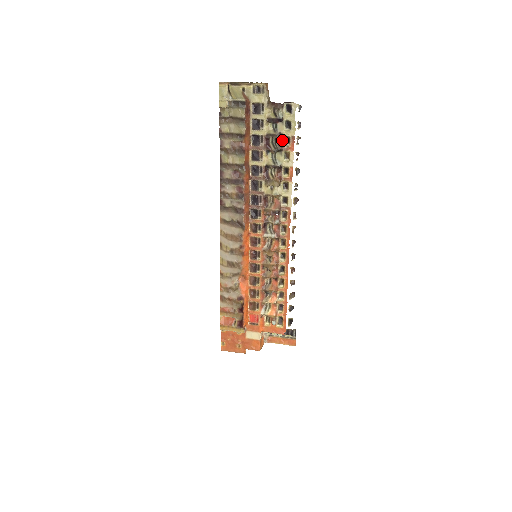
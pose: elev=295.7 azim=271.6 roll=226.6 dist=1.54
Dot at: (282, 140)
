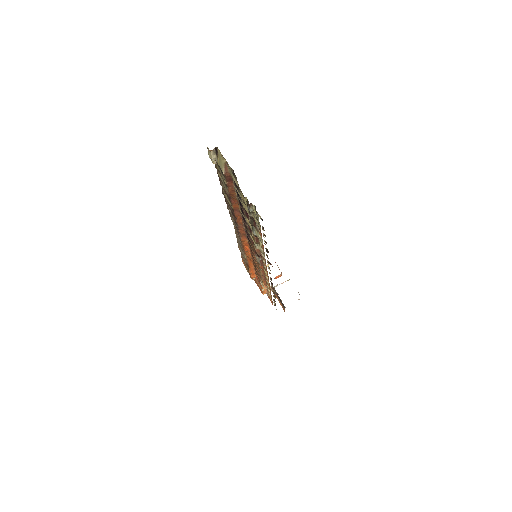
Dot at: (255, 222)
